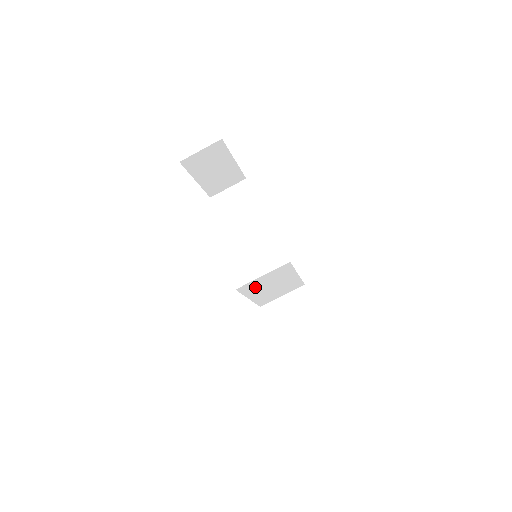
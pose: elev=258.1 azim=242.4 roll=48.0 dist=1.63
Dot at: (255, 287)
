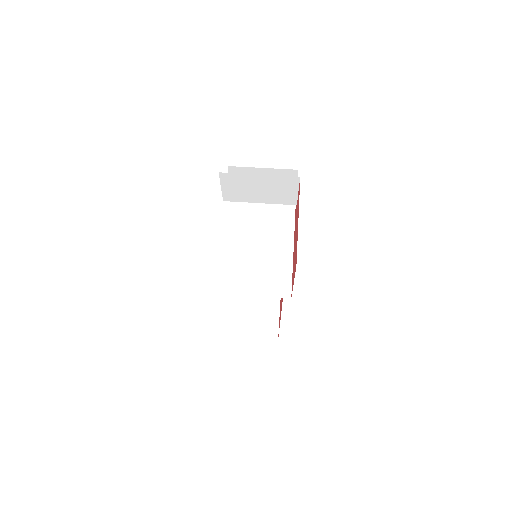
Dot at: (244, 207)
